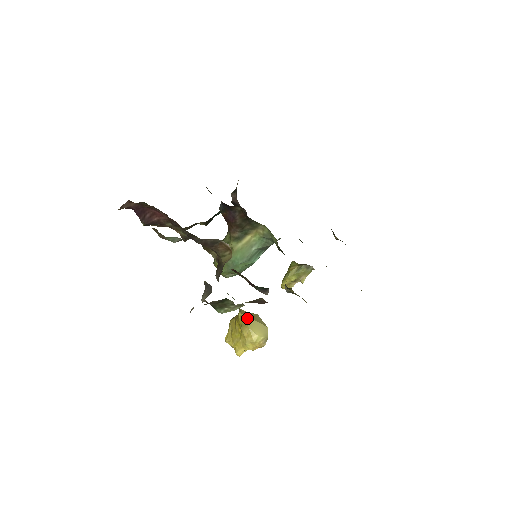
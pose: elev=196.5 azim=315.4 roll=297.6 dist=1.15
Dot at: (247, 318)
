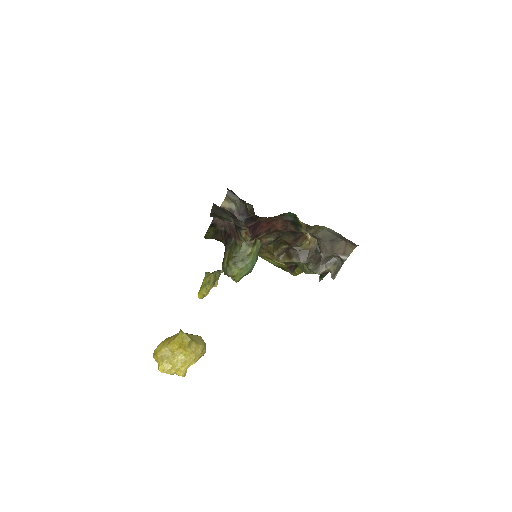
Dot at: (189, 335)
